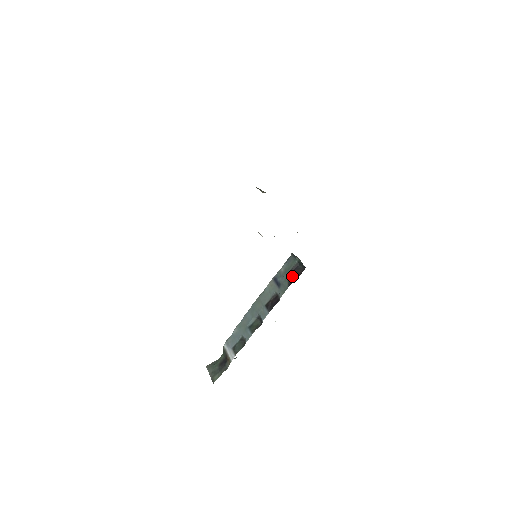
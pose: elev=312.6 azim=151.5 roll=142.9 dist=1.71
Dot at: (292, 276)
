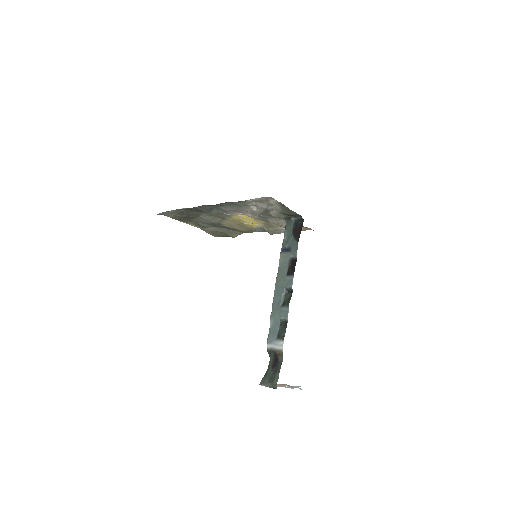
Dot at: (296, 233)
